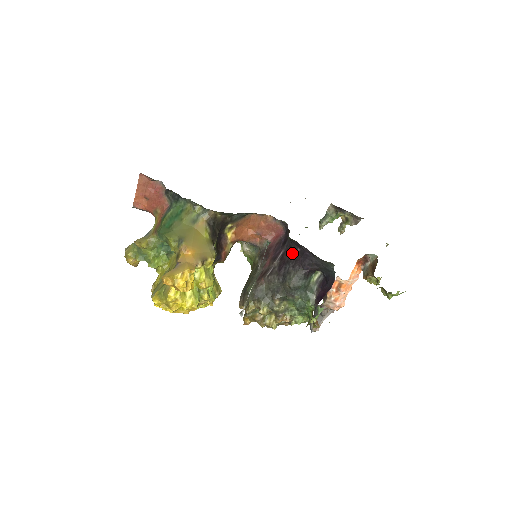
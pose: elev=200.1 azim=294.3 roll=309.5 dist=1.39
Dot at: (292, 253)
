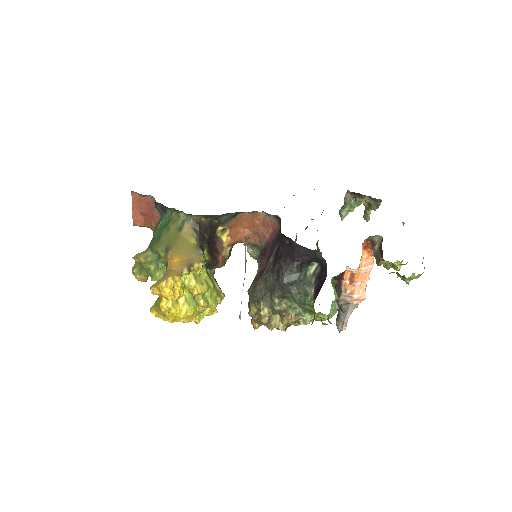
Dot at: (283, 247)
